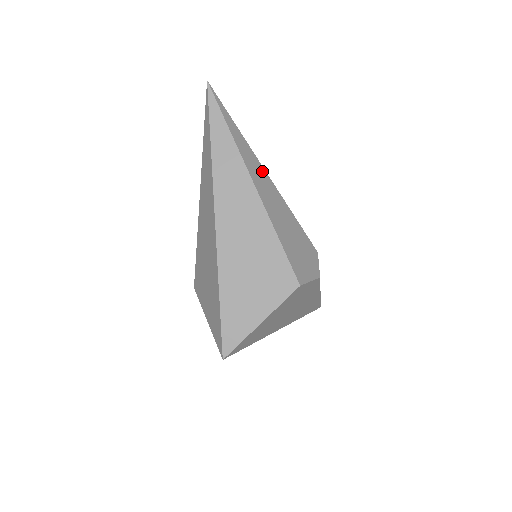
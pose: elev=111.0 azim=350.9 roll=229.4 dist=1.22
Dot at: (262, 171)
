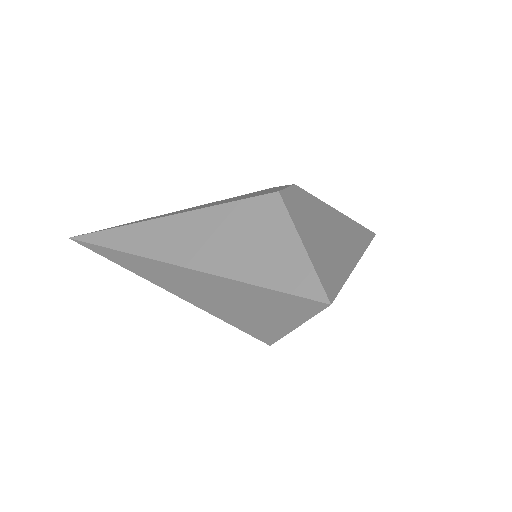
Dot at: (166, 214)
